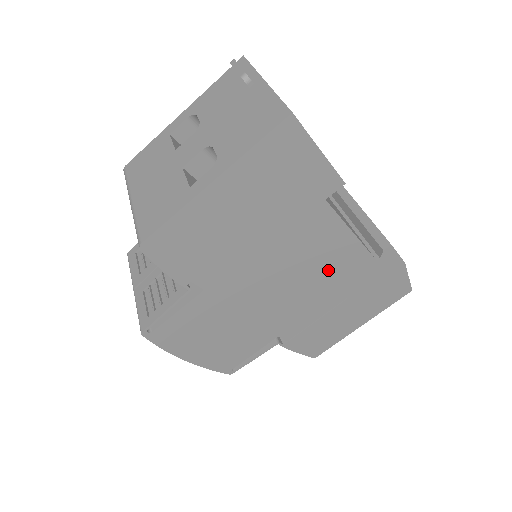
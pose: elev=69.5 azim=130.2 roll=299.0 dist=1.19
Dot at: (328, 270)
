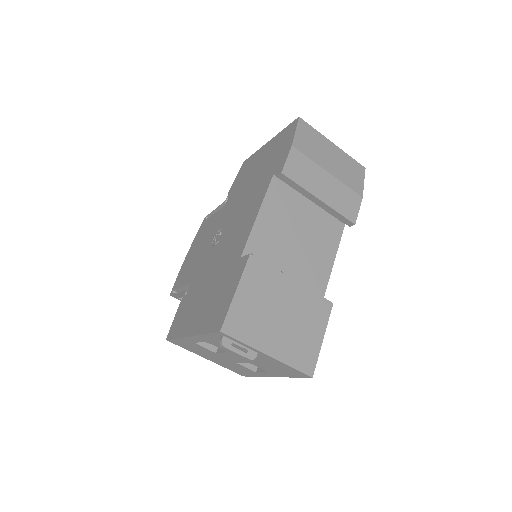
Dot at: occluded
